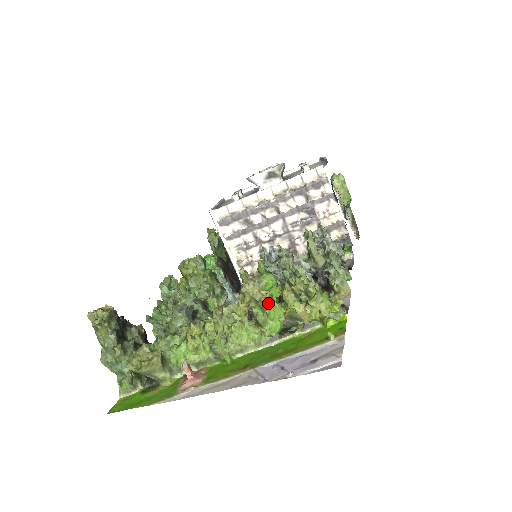
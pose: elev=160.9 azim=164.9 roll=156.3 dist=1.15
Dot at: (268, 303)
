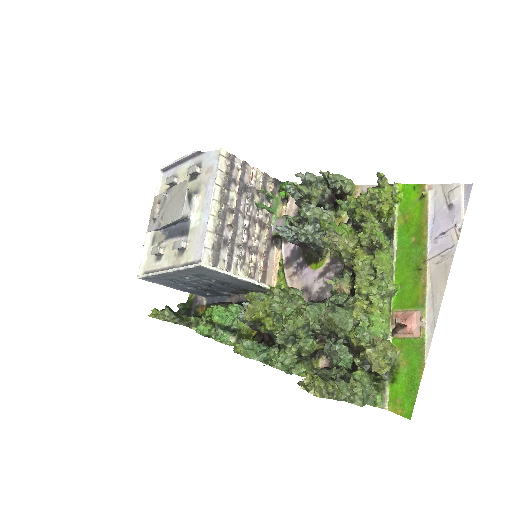
Dot at: (371, 228)
